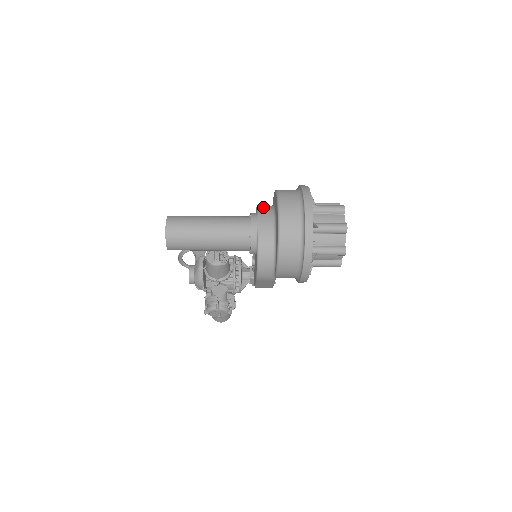
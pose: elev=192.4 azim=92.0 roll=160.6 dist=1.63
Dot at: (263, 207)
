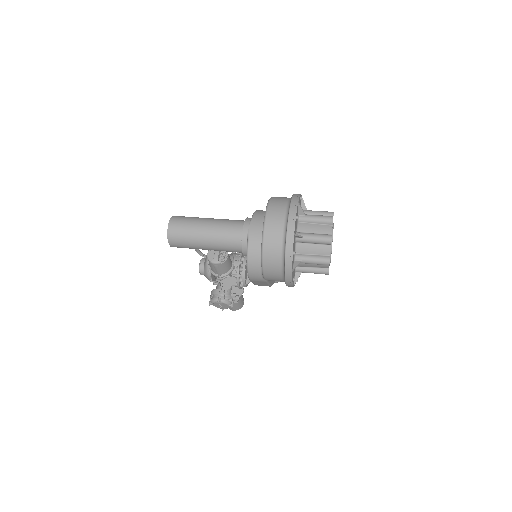
Dot at: (259, 212)
